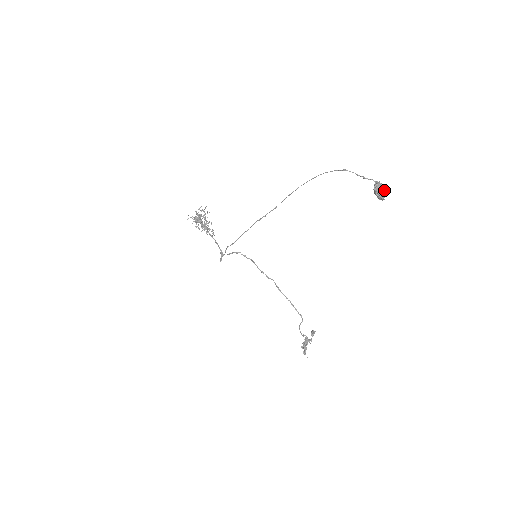
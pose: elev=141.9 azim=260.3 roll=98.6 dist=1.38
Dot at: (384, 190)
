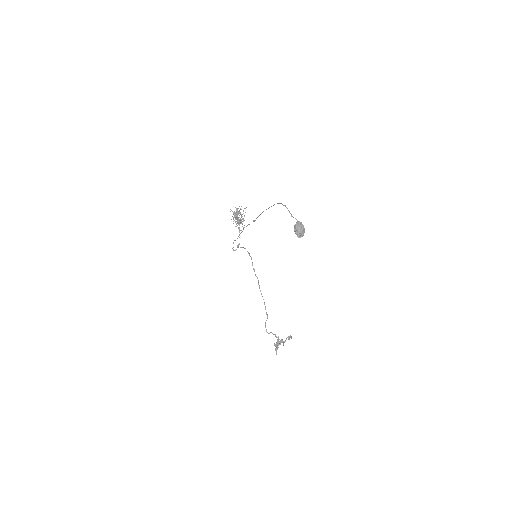
Dot at: (300, 230)
